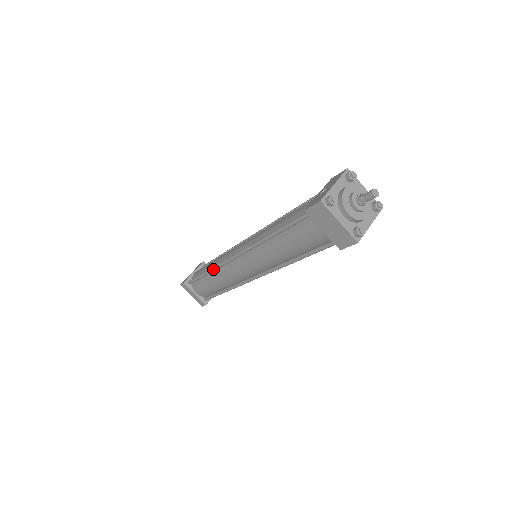
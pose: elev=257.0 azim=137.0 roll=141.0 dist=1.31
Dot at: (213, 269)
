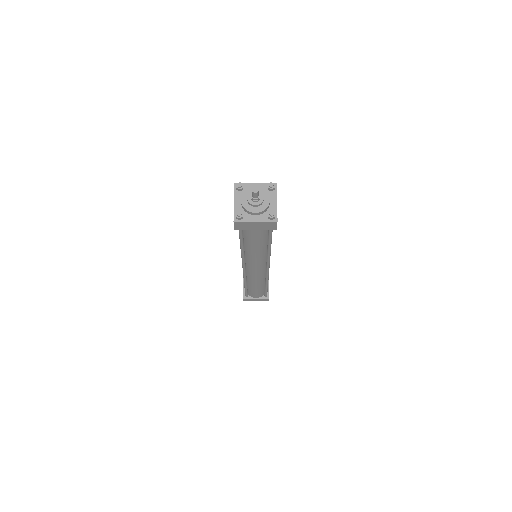
Dot at: (245, 282)
